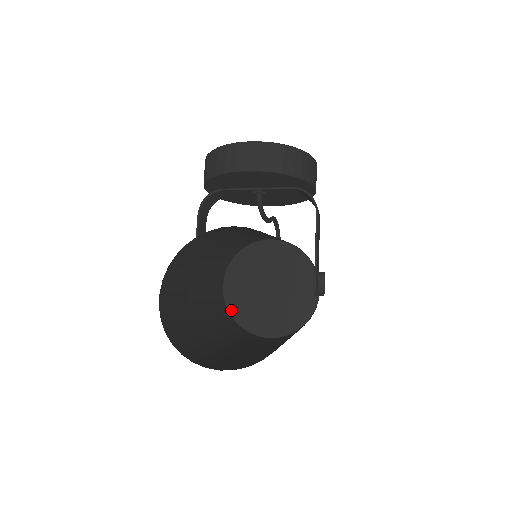
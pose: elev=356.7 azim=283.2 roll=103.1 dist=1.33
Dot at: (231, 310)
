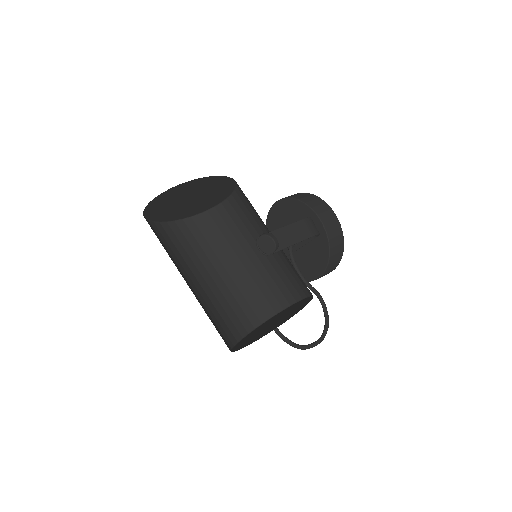
Dot at: occluded
